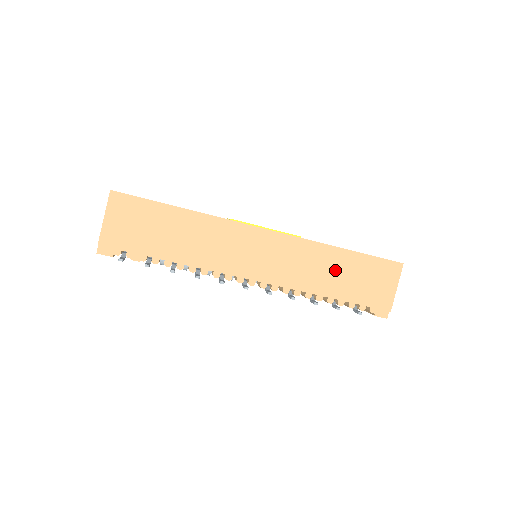
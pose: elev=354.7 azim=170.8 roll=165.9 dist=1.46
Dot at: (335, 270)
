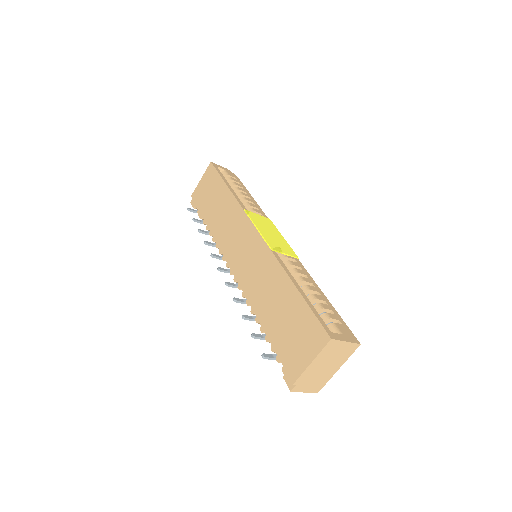
Dot at: (277, 299)
